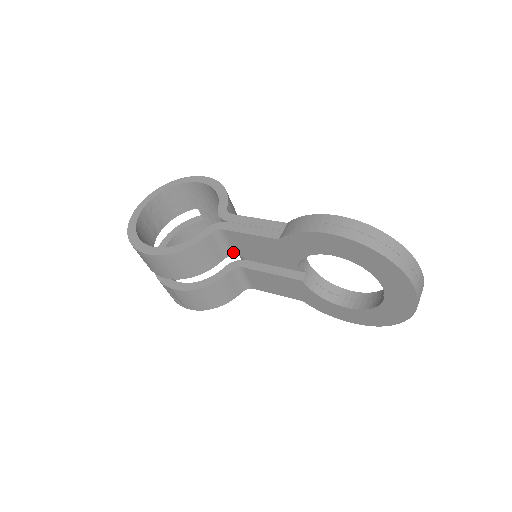
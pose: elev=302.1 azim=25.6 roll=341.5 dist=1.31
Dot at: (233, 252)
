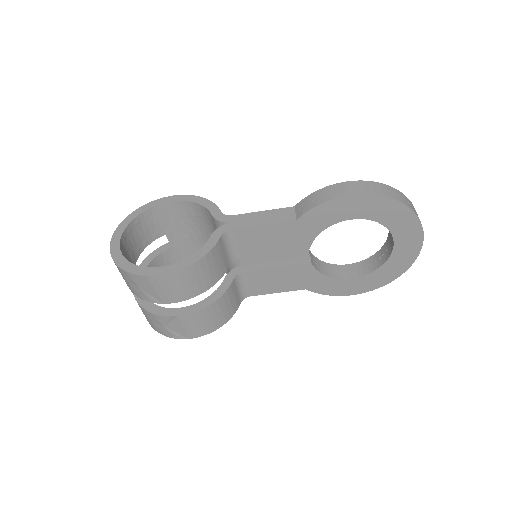
Dot at: (237, 256)
